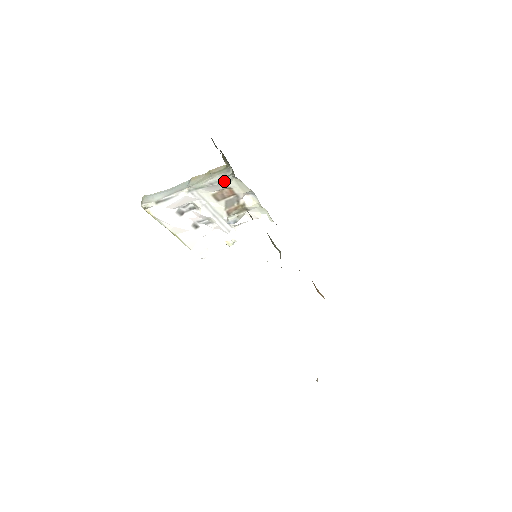
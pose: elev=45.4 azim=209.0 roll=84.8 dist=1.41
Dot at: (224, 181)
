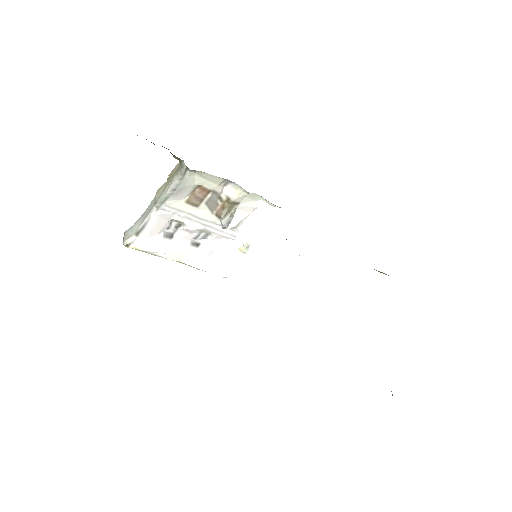
Dot at: (185, 181)
